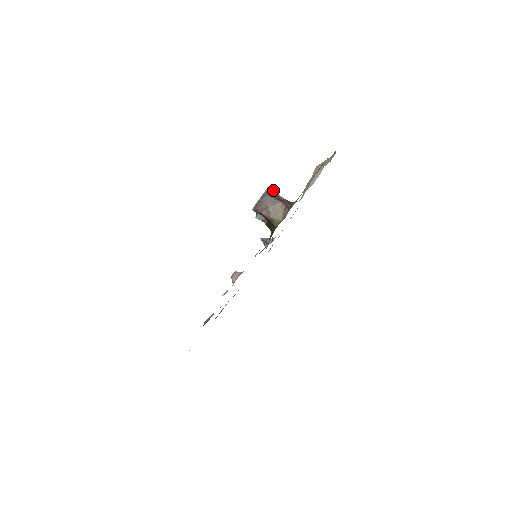
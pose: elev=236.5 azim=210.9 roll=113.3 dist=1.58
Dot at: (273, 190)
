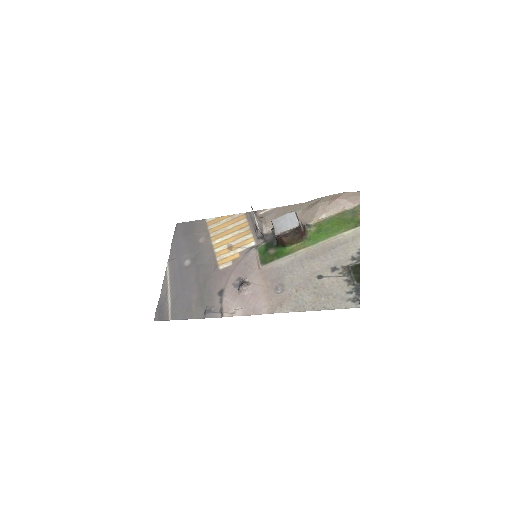
Dot at: occluded
